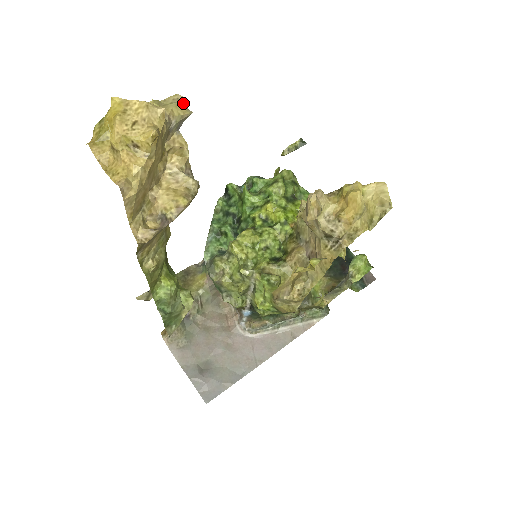
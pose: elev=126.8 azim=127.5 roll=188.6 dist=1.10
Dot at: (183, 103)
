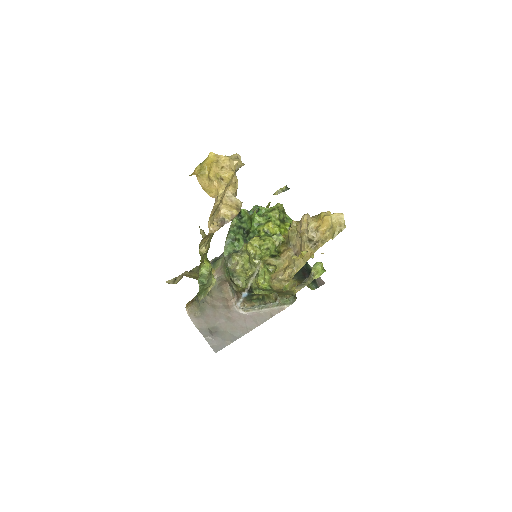
Dot at: (240, 159)
